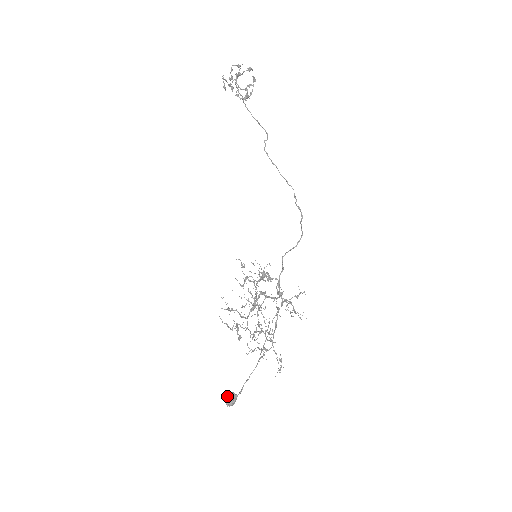
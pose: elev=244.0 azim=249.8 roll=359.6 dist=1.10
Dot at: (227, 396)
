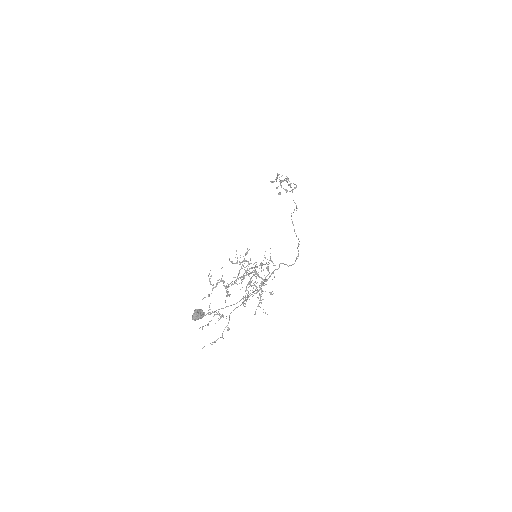
Dot at: (199, 309)
